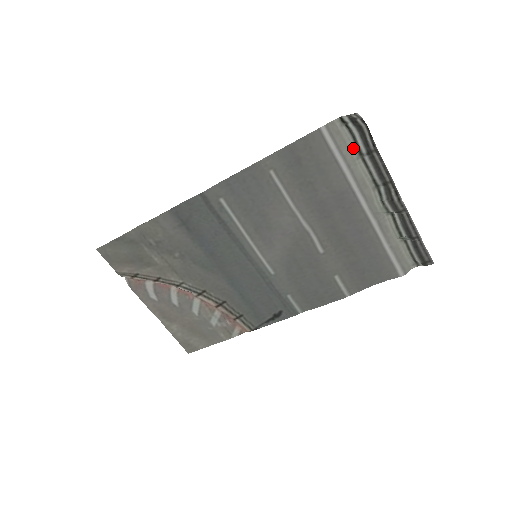
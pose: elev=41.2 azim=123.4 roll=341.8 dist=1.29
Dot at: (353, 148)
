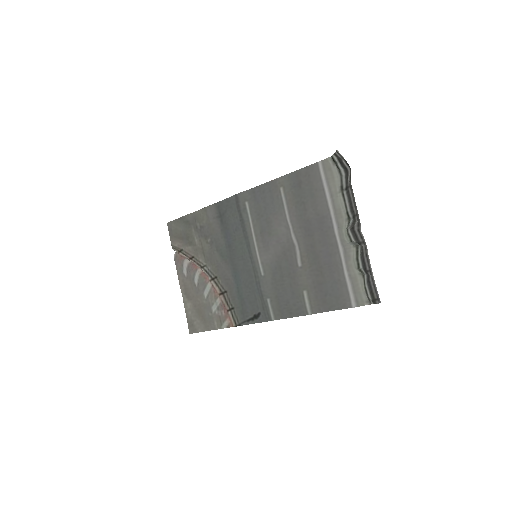
Dot at: (339, 184)
